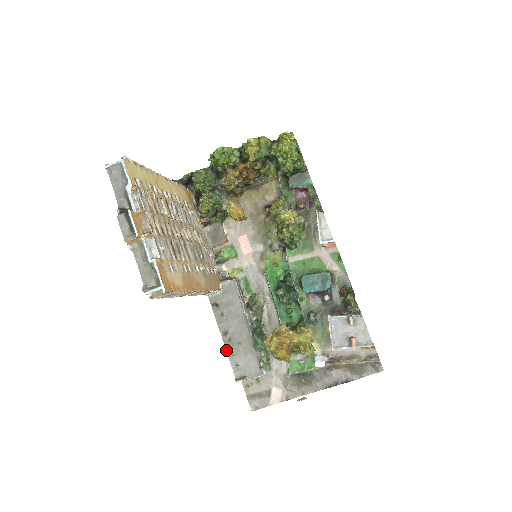
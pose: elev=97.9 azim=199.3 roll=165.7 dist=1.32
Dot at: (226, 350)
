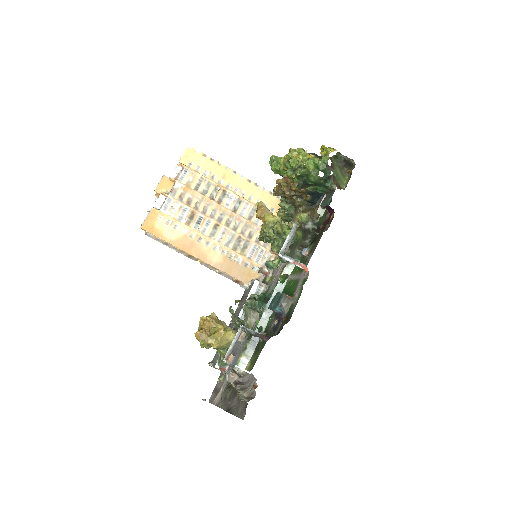
Dot at: occluded
